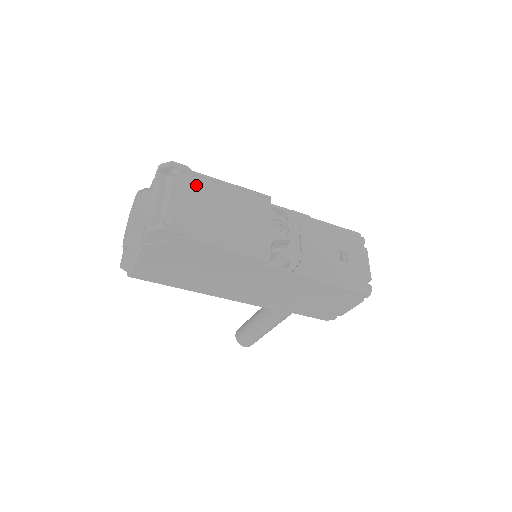
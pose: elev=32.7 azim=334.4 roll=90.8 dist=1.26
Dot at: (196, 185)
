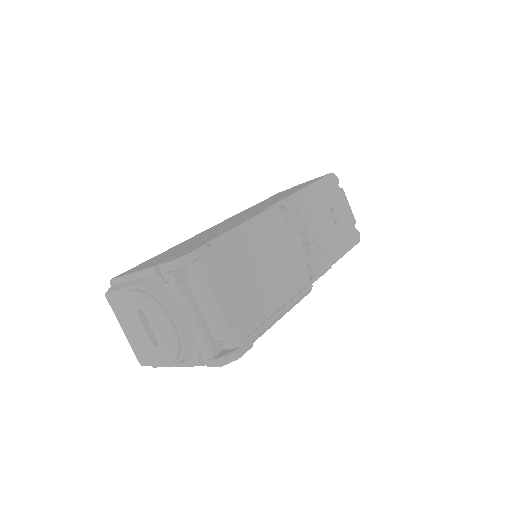
Dot at: (227, 265)
